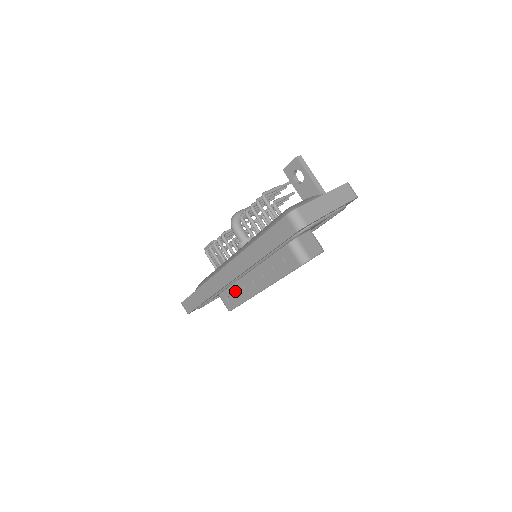
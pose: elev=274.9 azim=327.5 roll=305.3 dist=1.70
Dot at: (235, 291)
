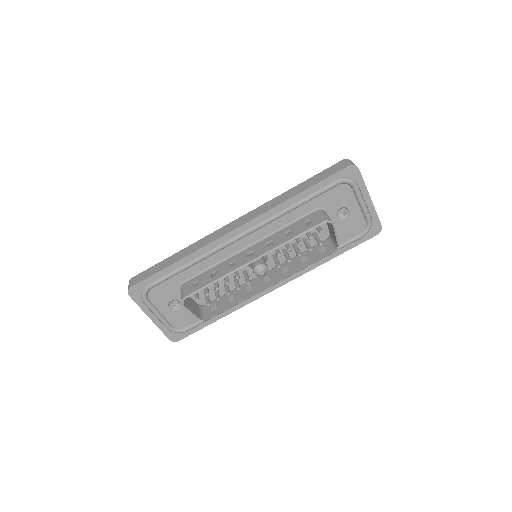
Dot at: (214, 271)
